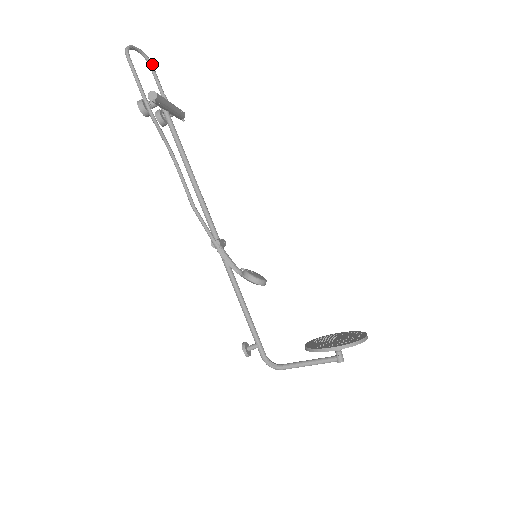
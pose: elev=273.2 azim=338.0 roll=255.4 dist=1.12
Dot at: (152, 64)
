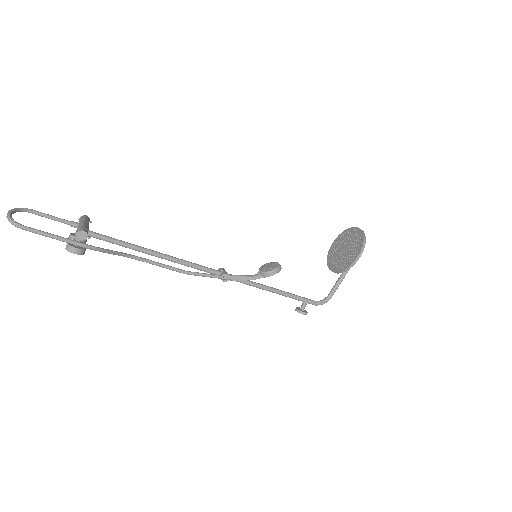
Dot at: (31, 209)
